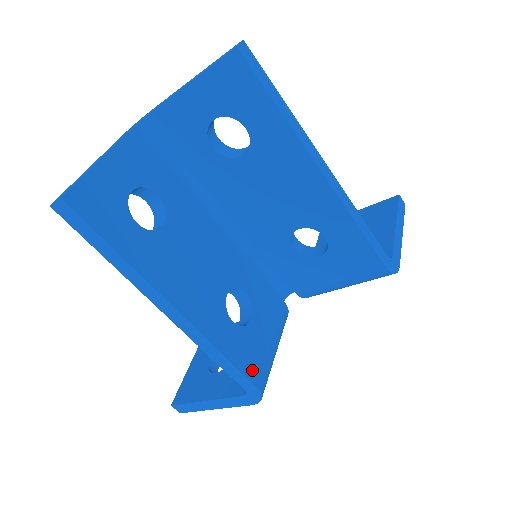
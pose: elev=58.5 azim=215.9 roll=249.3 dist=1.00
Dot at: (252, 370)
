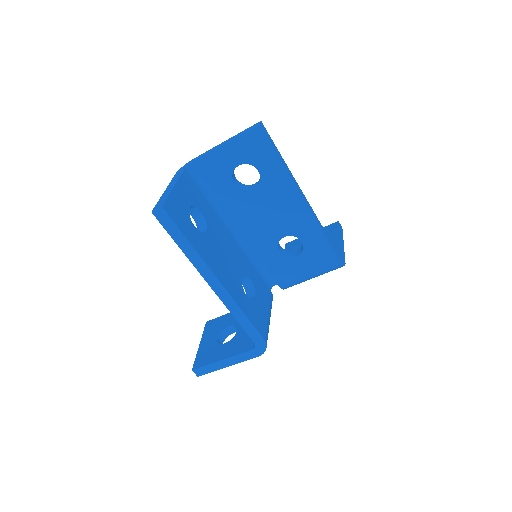
Dot at: (260, 328)
